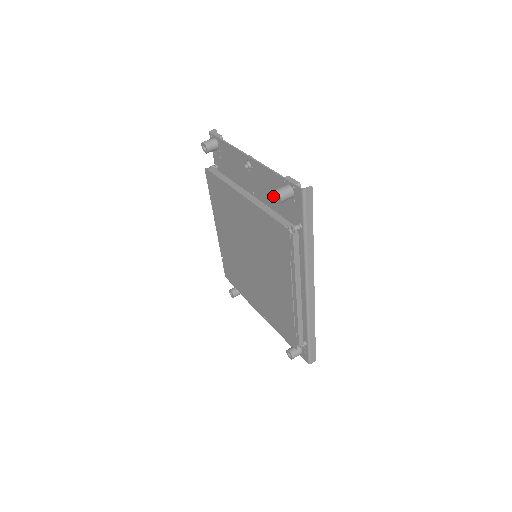
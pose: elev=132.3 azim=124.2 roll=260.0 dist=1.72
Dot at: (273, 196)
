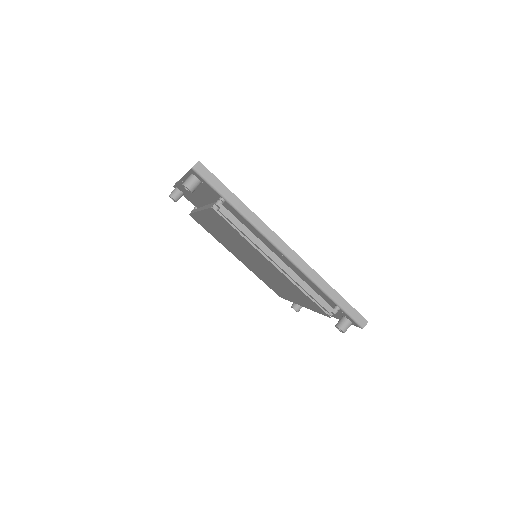
Dot at: occluded
